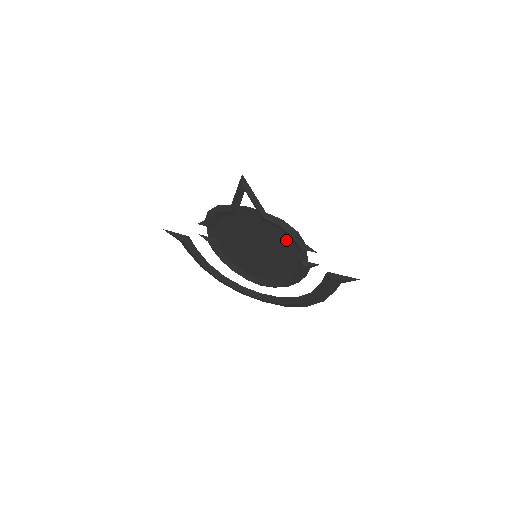
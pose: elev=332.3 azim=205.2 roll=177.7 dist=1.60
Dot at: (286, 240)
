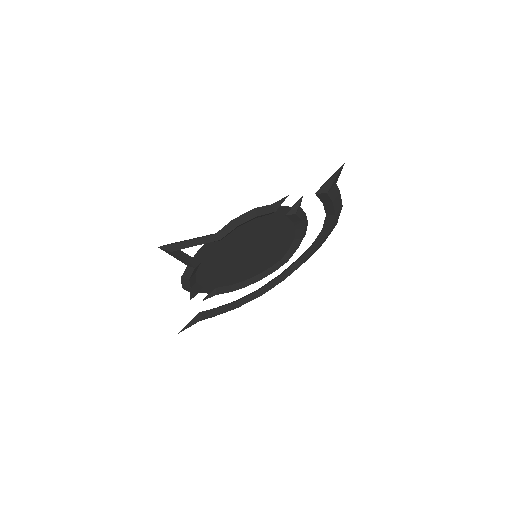
Dot at: (256, 223)
